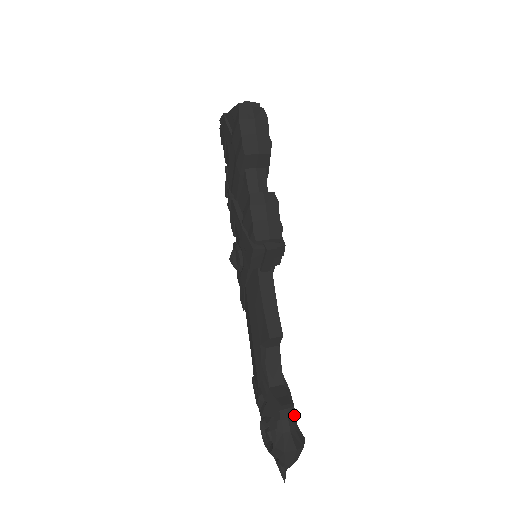
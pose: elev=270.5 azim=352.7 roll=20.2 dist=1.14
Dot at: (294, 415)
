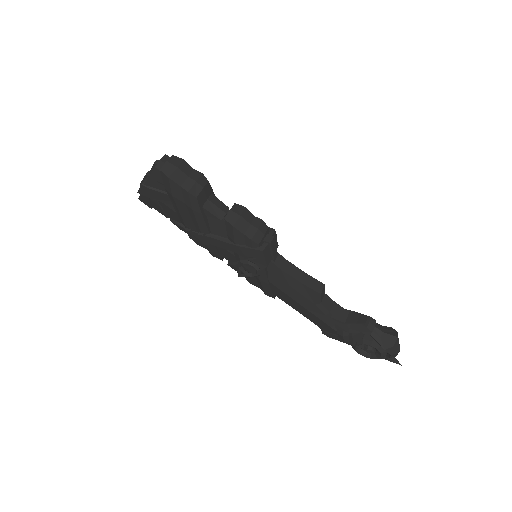
Dot at: (375, 321)
